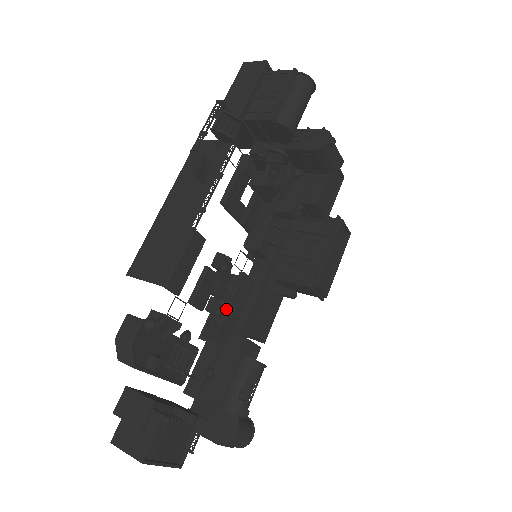
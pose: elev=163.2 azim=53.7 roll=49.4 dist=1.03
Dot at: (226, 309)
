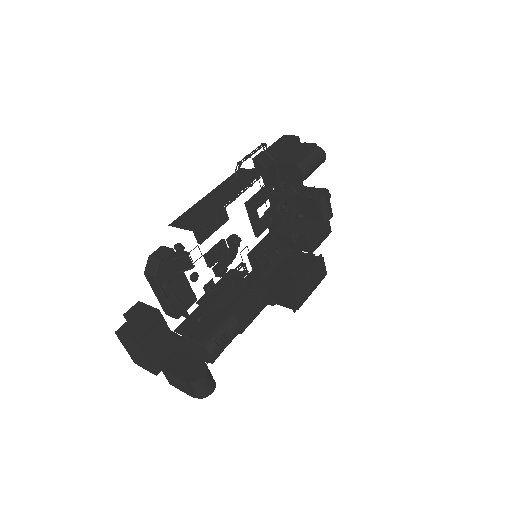
Dot at: (223, 288)
